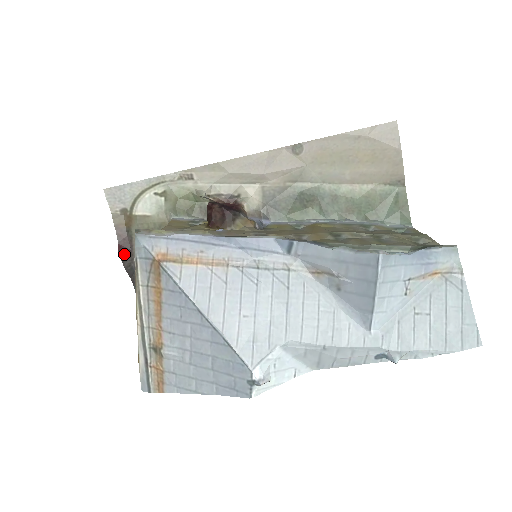
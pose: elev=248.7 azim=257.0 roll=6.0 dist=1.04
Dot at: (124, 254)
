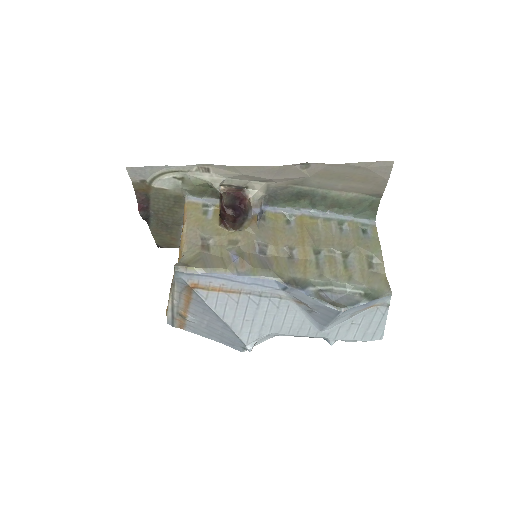
Dot at: (142, 210)
